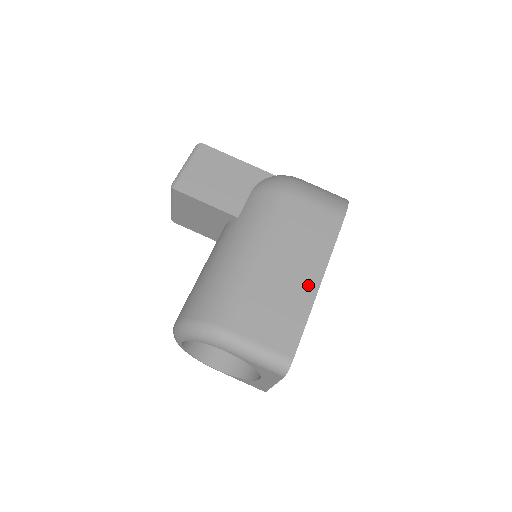
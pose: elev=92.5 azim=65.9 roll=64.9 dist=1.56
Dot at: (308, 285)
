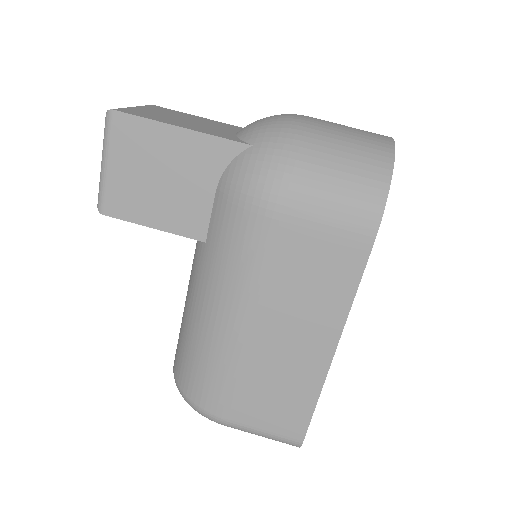
Dot at: (315, 357)
